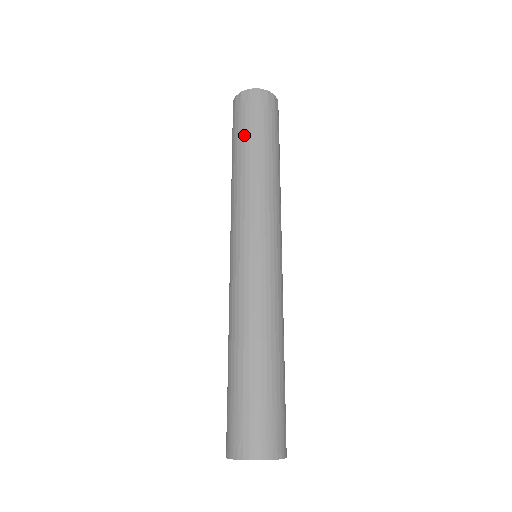
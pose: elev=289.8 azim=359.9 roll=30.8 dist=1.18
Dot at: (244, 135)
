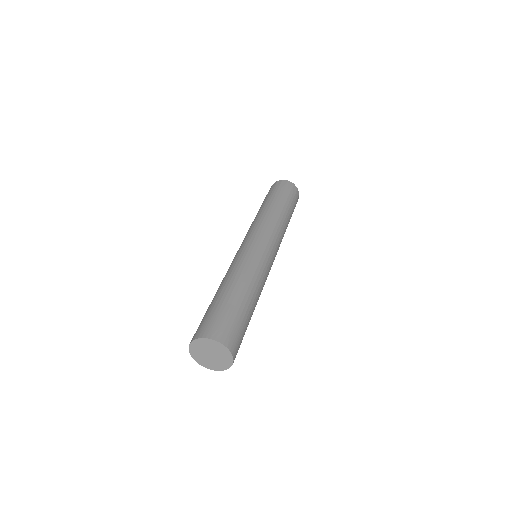
Dot at: (283, 198)
